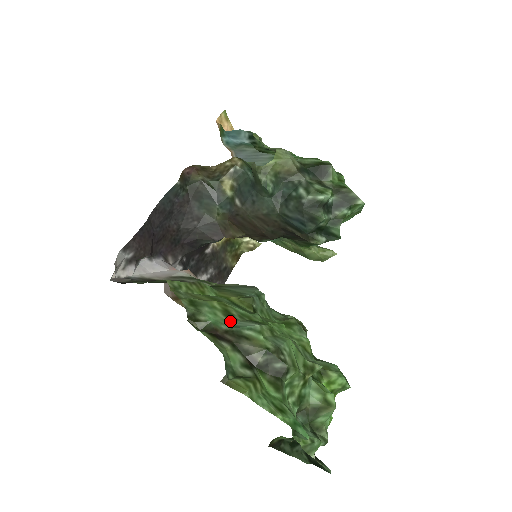
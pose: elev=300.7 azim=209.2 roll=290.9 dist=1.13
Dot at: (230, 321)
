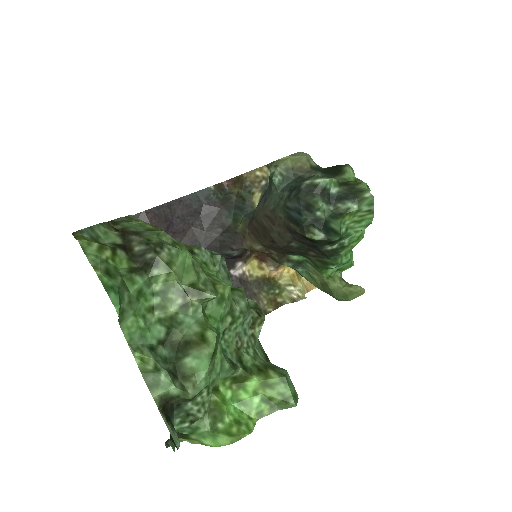
Dot at: occluded
